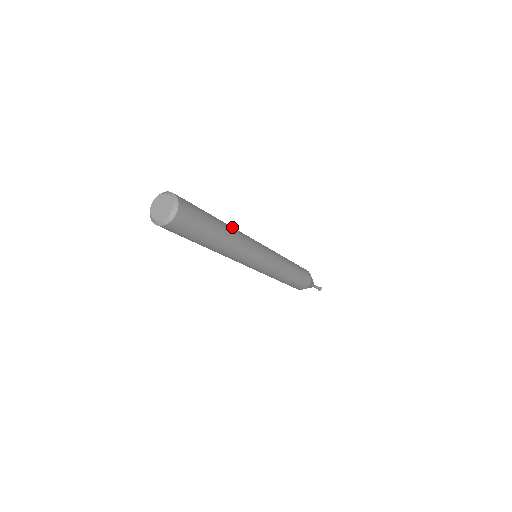
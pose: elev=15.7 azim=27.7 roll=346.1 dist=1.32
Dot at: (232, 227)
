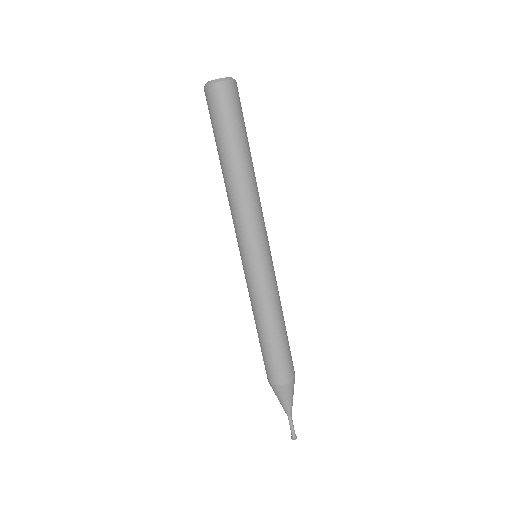
Dot at: occluded
